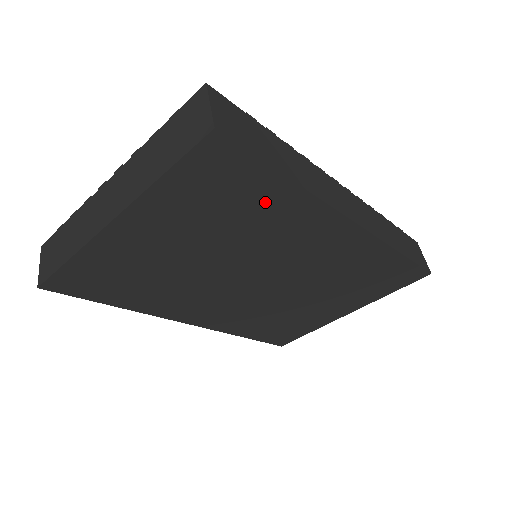
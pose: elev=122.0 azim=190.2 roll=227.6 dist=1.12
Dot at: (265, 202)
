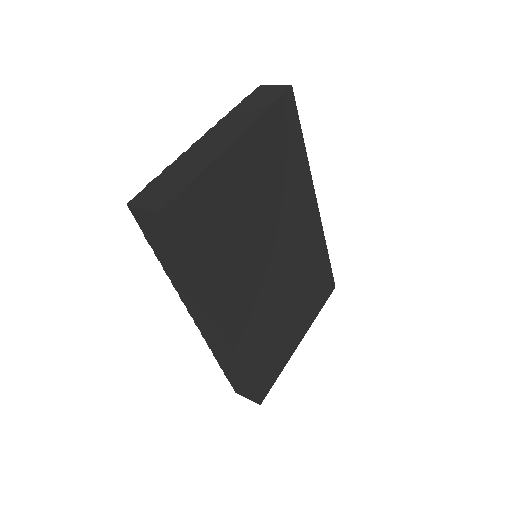
Dot at: (294, 161)
